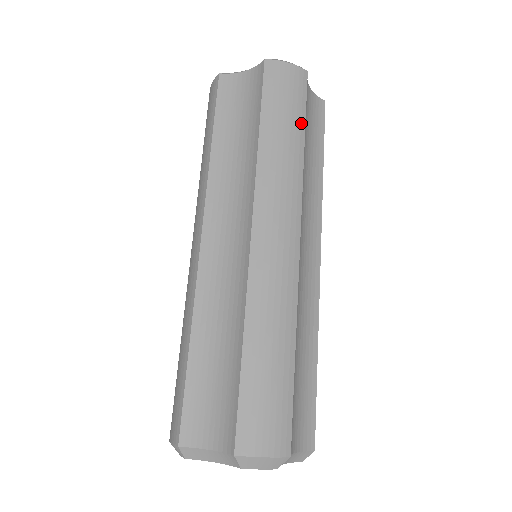
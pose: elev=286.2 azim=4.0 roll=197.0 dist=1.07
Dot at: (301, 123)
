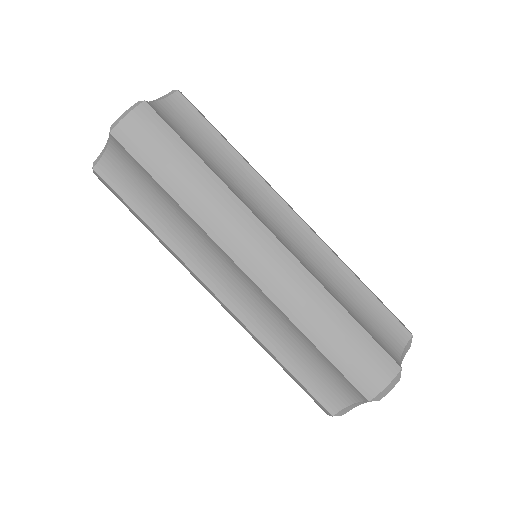
Dot at: (186, 151)
